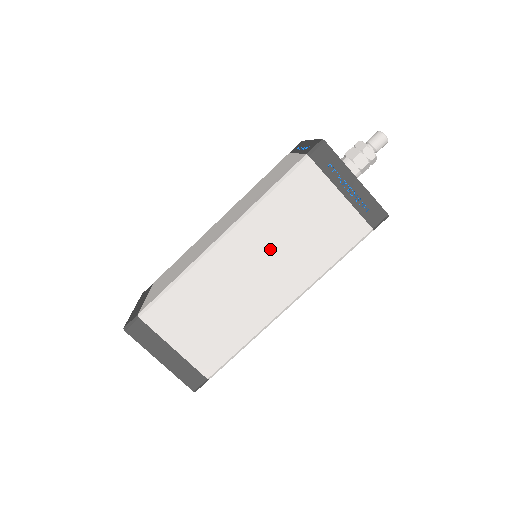
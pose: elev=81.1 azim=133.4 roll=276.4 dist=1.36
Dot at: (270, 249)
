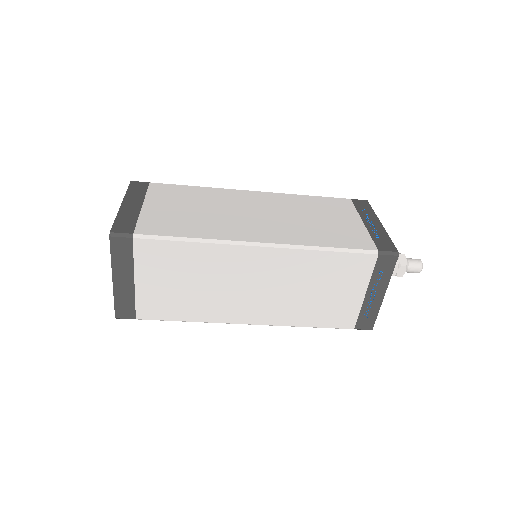
Dot at: (282, 283)
